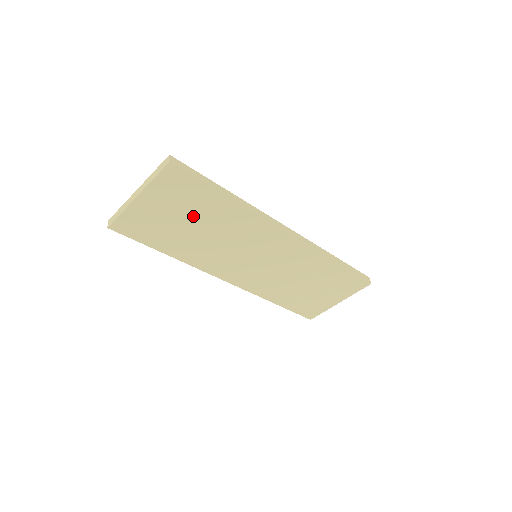
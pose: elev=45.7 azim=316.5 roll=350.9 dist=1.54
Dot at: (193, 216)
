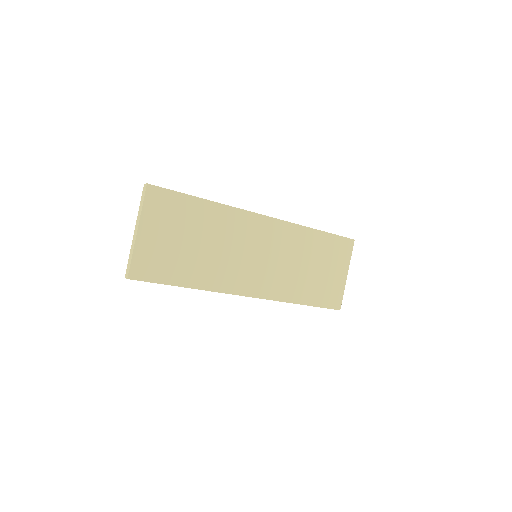
Dot at: (188, 231)
